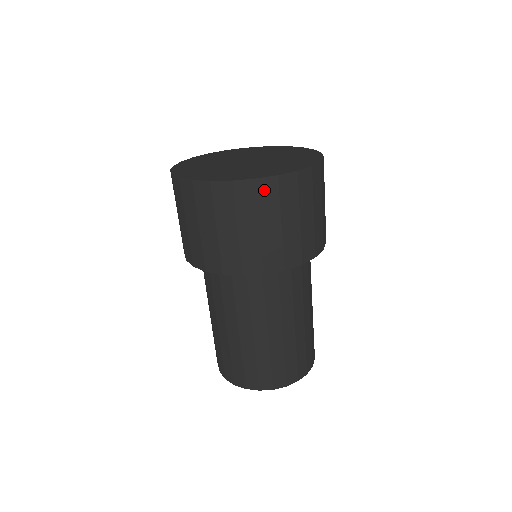
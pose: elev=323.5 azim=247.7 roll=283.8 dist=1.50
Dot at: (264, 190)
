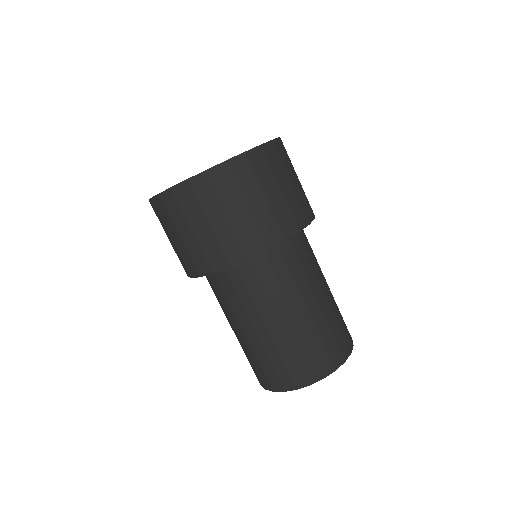
Dot at: (255, 161)
